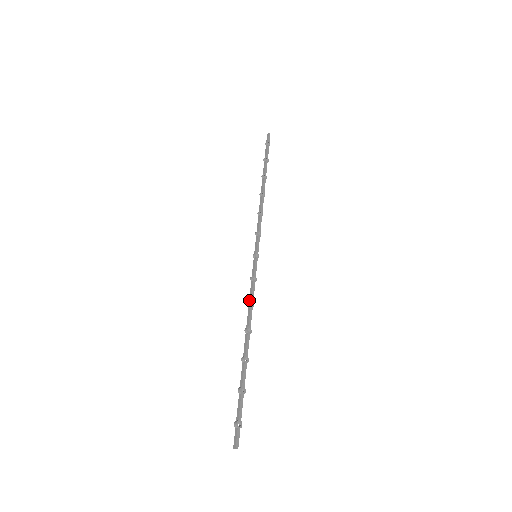
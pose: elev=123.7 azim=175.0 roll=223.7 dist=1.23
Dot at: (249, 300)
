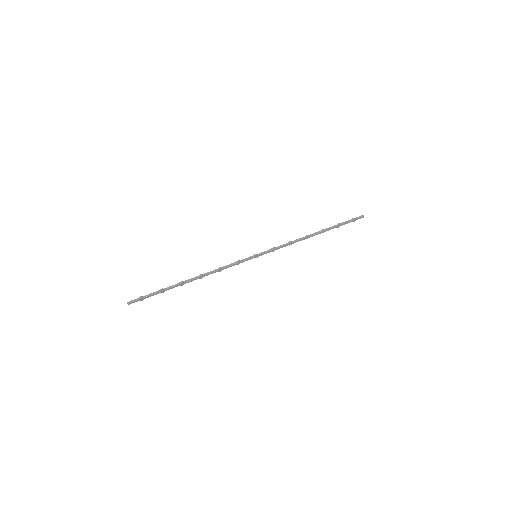
Dot at: (222, 267)
